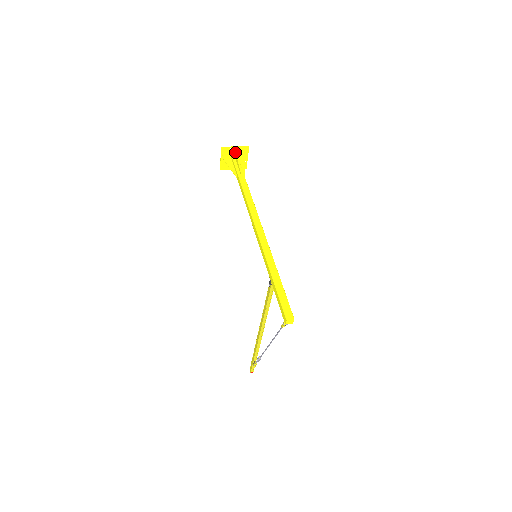
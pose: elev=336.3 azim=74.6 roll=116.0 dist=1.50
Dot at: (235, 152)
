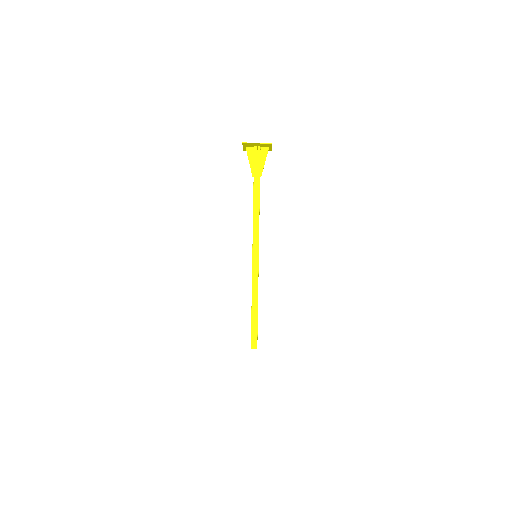
Dot at: occluded
